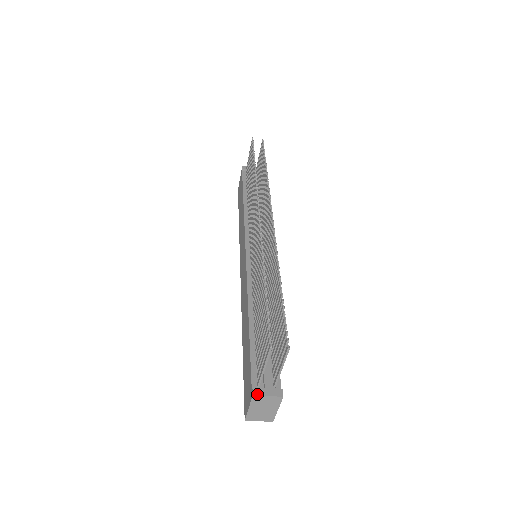
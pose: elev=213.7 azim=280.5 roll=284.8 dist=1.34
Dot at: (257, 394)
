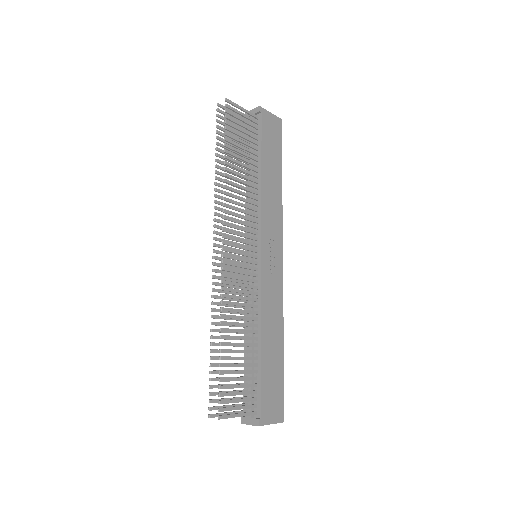
Dot at: (243, 423)
